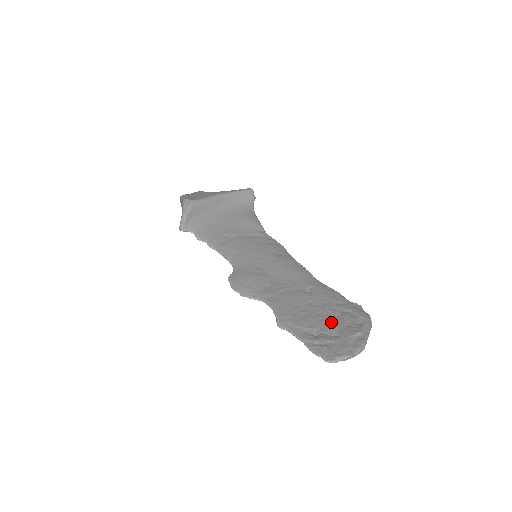
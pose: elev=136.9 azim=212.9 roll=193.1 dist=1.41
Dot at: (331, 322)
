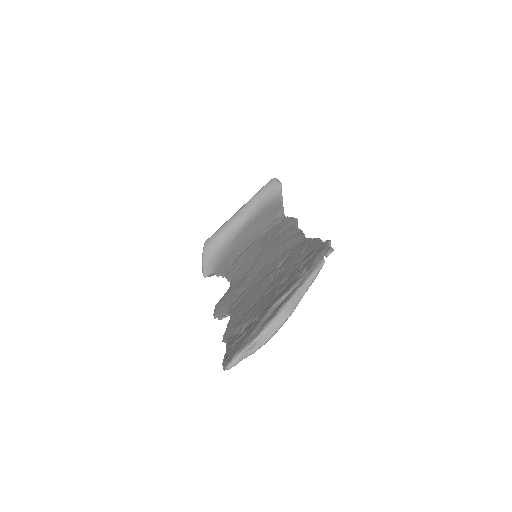
Dot at: (269, 298)
